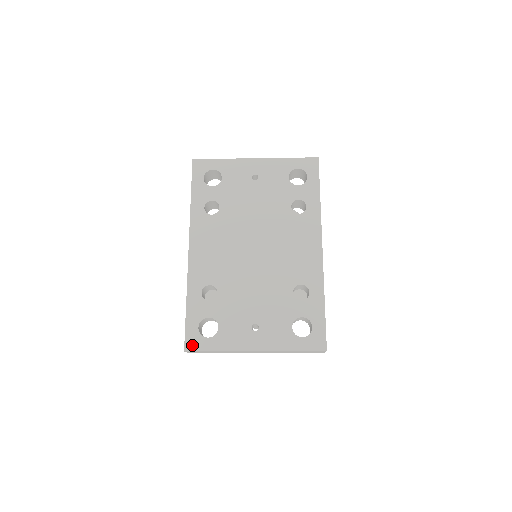
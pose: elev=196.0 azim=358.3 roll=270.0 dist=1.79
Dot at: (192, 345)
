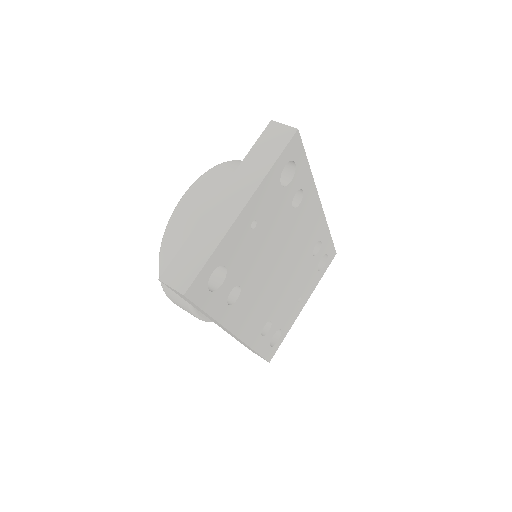
Dot at: (272, 355)
